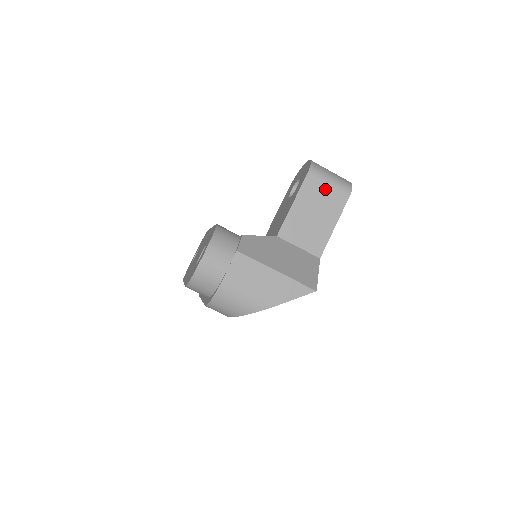
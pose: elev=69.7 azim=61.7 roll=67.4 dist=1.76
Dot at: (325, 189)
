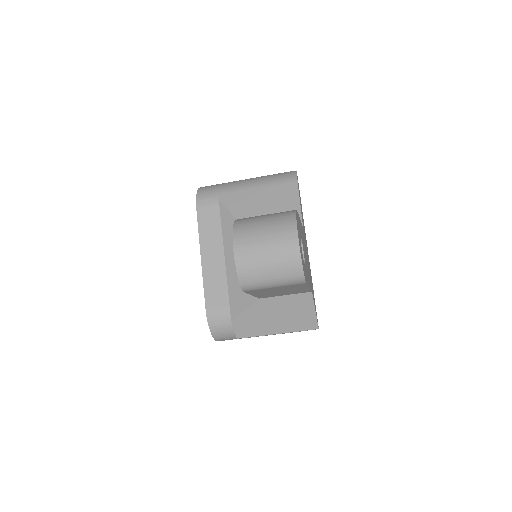
Dot at: occluded
